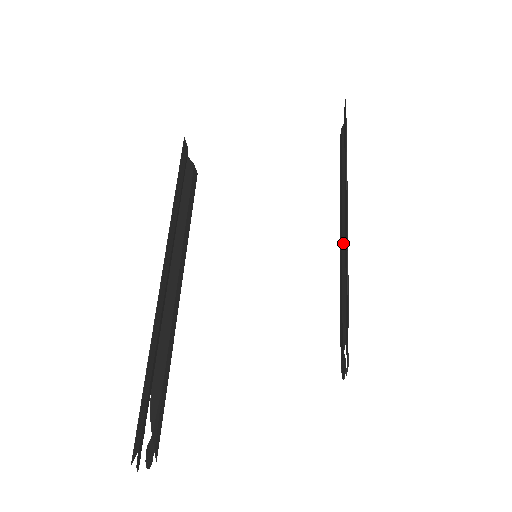
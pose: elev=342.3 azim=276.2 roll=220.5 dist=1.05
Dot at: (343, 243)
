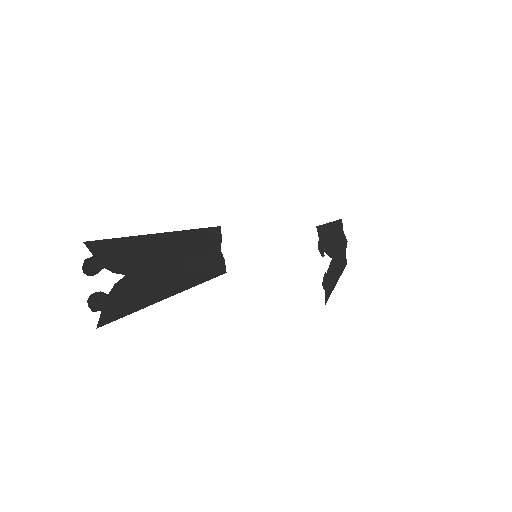
Dot at: (337, 262)
